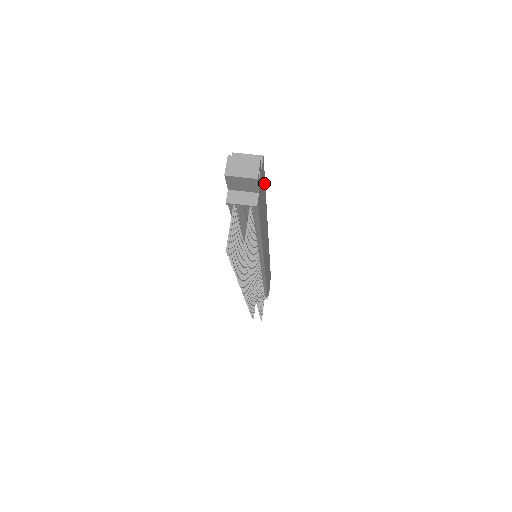
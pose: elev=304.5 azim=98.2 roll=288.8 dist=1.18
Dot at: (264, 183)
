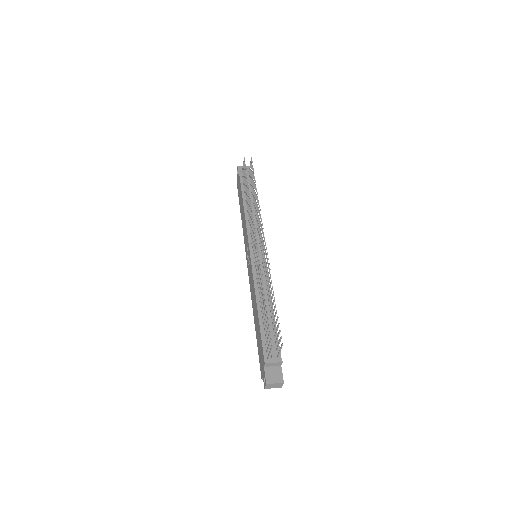
Dot at: occluded
